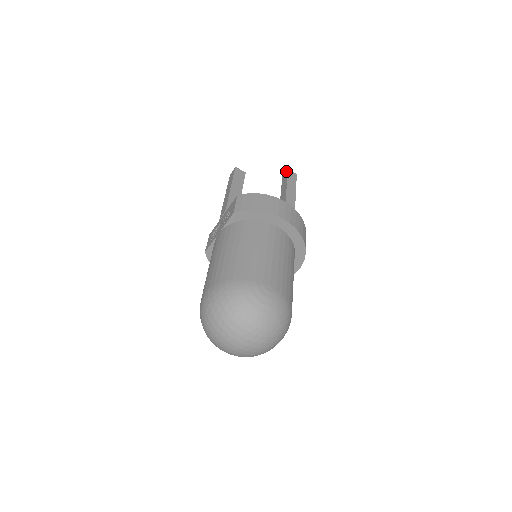
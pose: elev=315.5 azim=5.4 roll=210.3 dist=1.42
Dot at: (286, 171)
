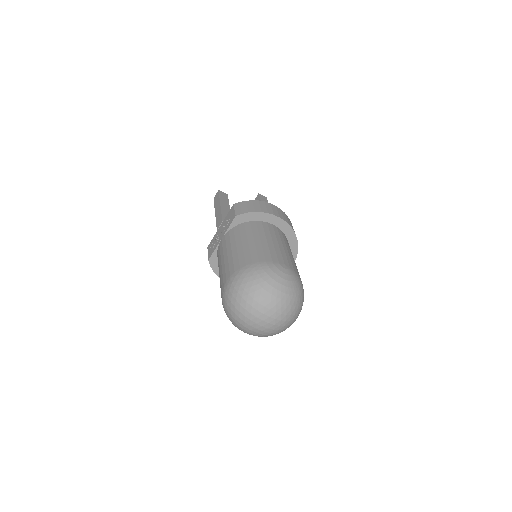
Dot at: (257, 195)
